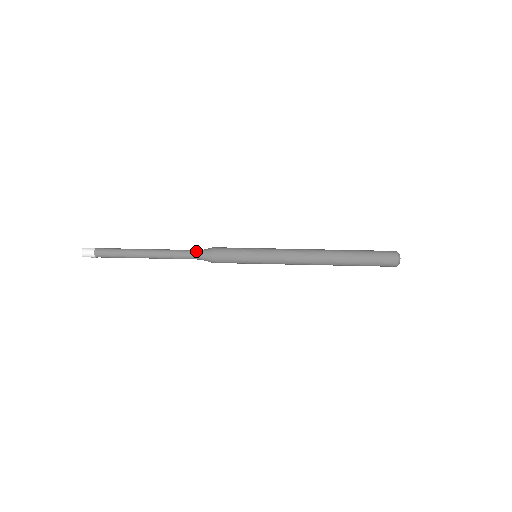
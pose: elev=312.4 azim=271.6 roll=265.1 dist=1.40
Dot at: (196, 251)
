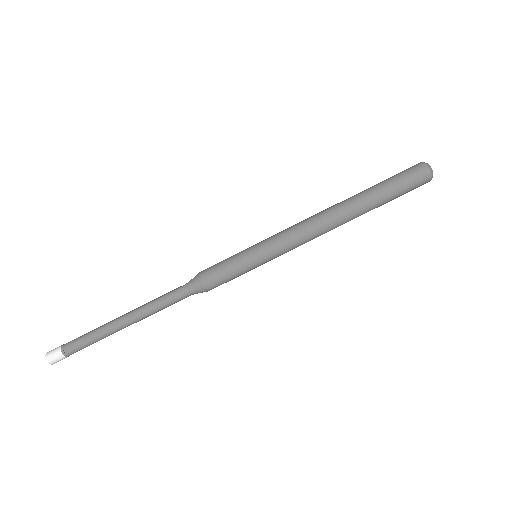
Dot at: (186, 297)
